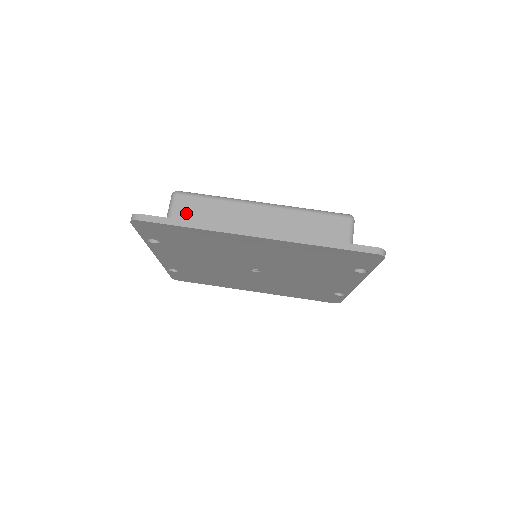
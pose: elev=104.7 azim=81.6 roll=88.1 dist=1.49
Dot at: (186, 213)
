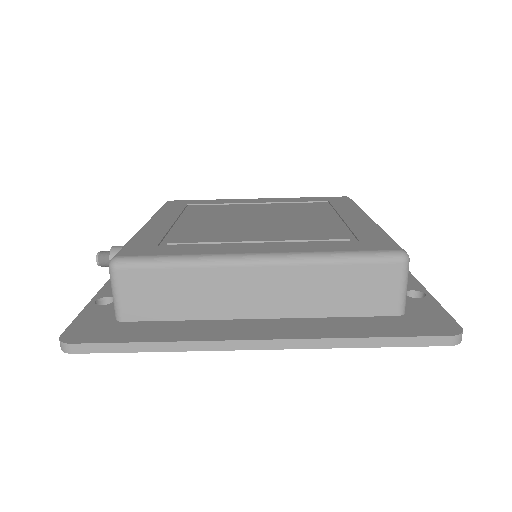
Dot at: (141, 297)
